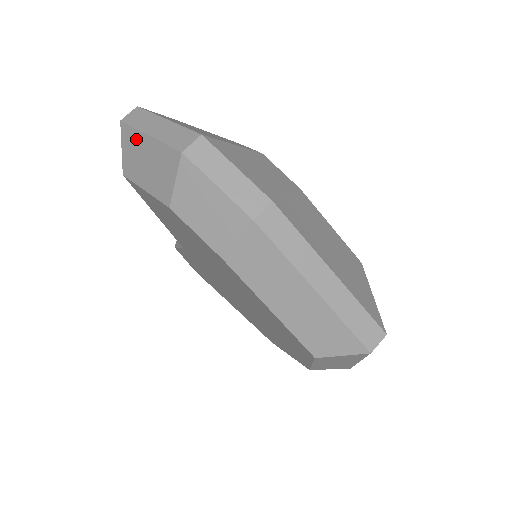
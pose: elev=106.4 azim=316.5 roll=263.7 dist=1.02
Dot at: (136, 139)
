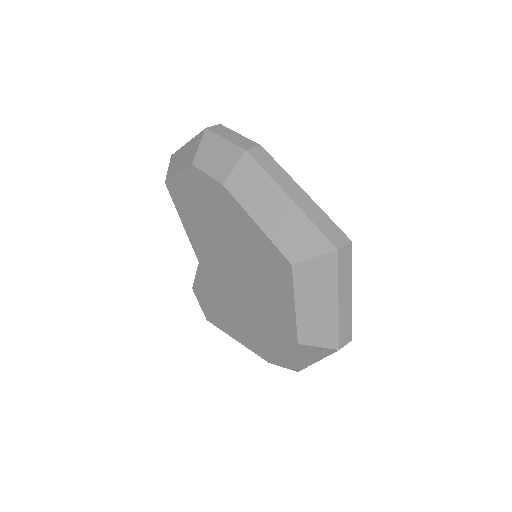
Dot at: (179, 153)
